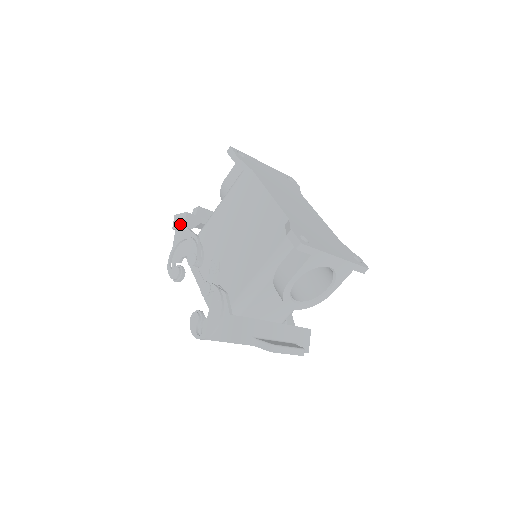
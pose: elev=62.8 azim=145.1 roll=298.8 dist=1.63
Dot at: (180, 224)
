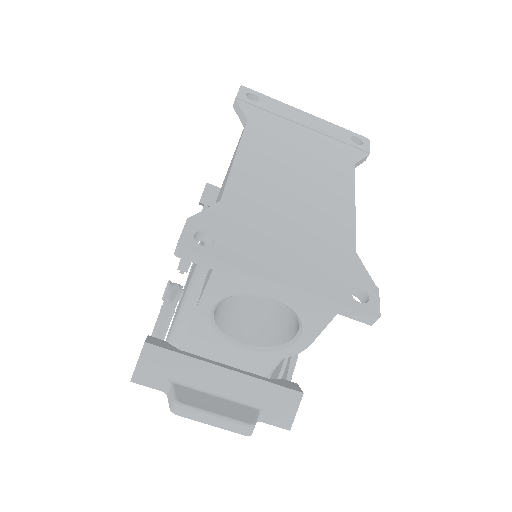
Dot at: occluded
